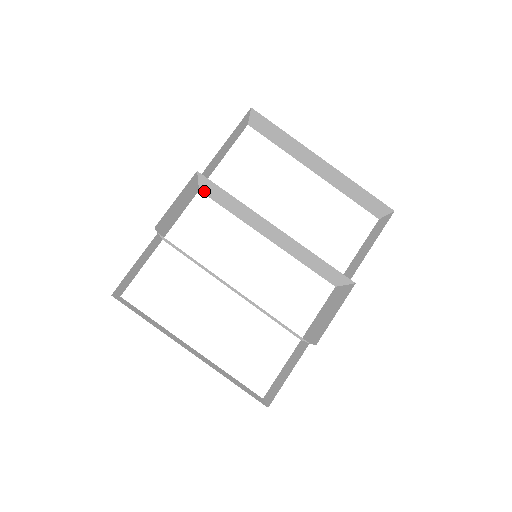
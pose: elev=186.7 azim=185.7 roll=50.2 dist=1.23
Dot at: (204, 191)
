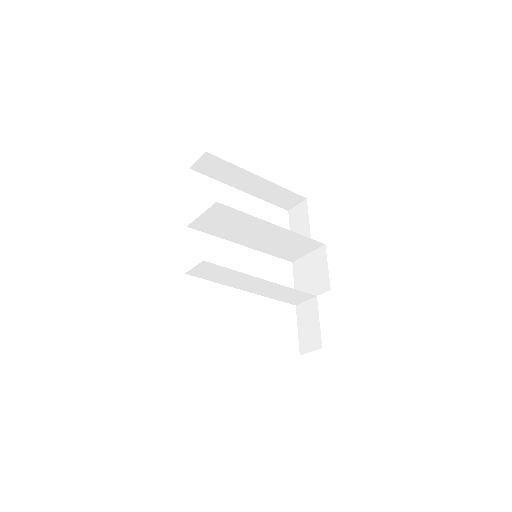
Dot at: (196, 224)
